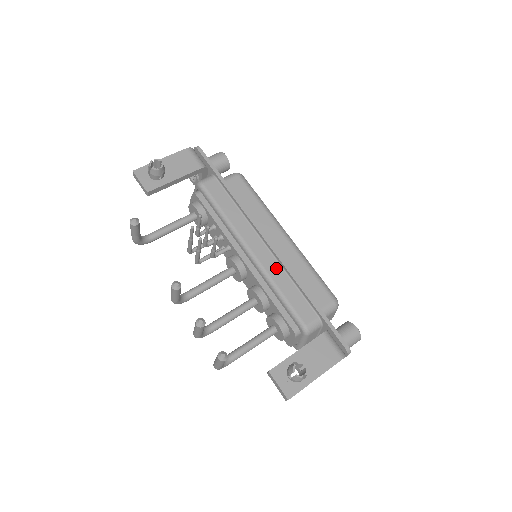
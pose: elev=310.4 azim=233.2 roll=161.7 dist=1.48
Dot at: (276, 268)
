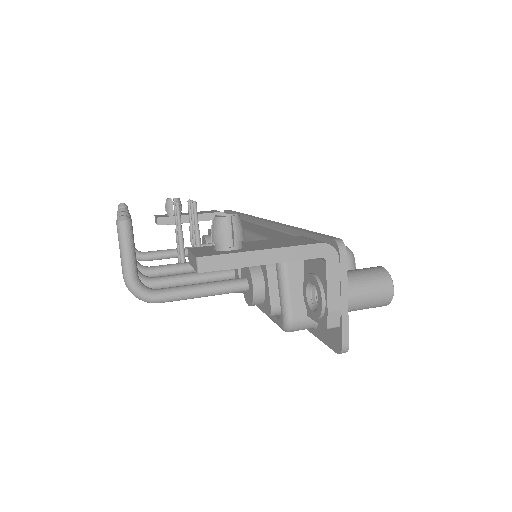
Dot at: (264, 229)
